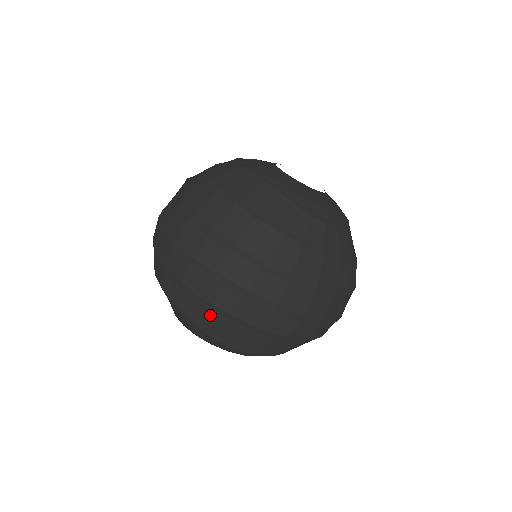
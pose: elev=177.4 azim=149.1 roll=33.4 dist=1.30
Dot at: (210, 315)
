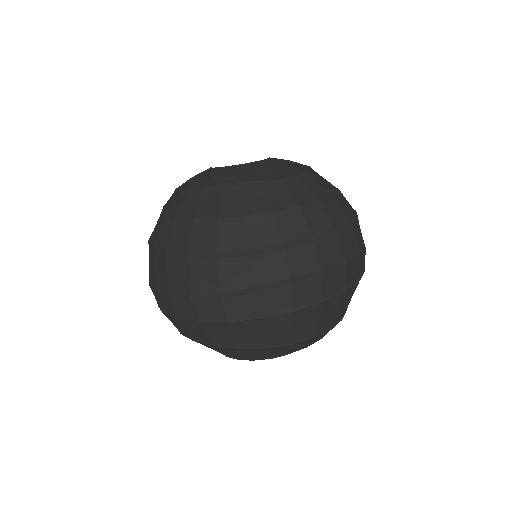
Dot at: (273, 328)
